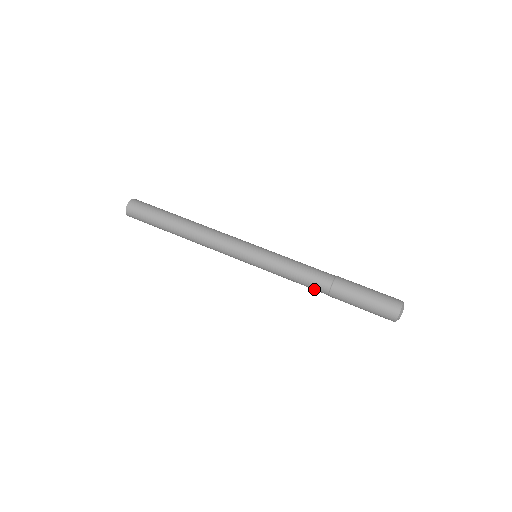
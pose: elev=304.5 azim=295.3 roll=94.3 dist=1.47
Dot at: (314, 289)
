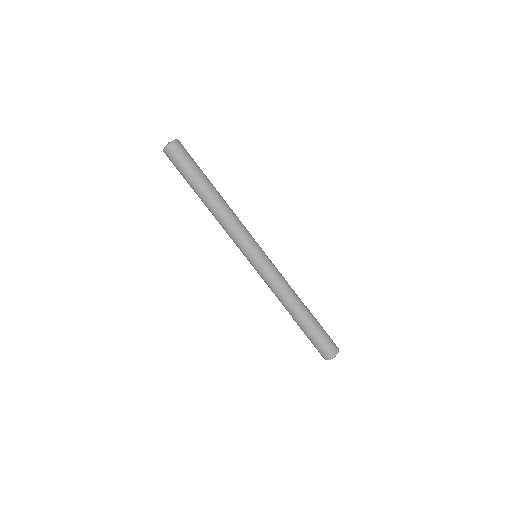
Dot at: occluded
